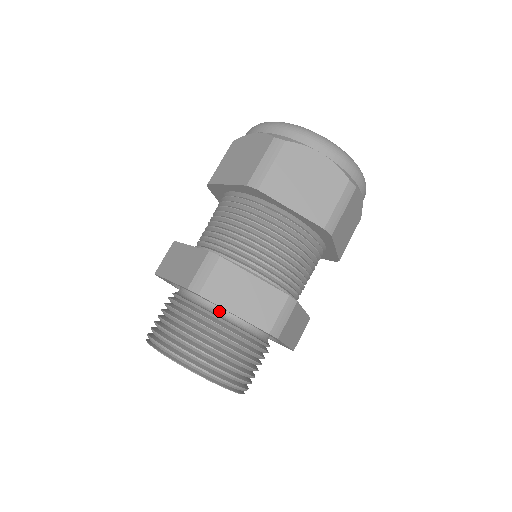
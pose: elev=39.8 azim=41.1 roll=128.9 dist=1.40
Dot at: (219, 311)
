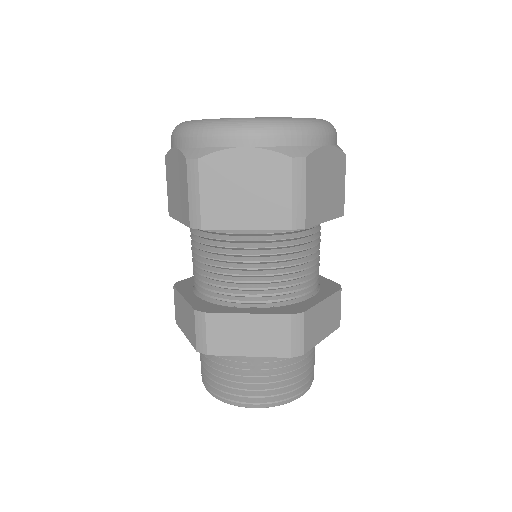
Dot at: occluded
